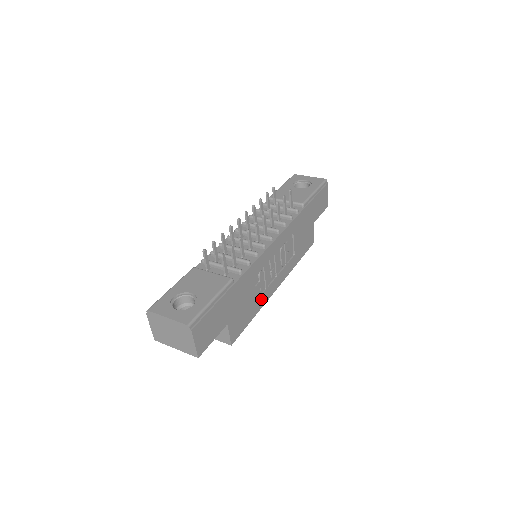
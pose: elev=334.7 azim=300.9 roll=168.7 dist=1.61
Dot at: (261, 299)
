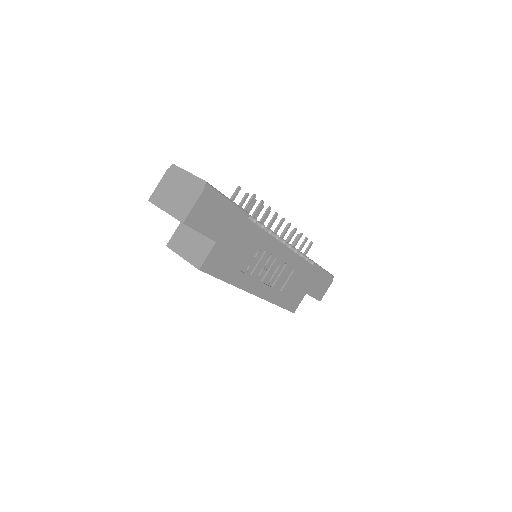
Dot at: (242, 277)
